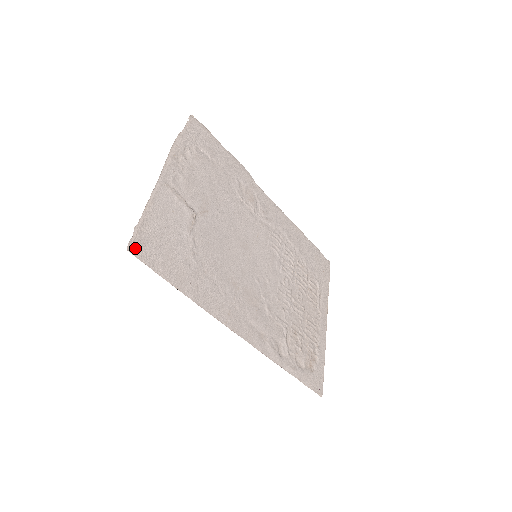
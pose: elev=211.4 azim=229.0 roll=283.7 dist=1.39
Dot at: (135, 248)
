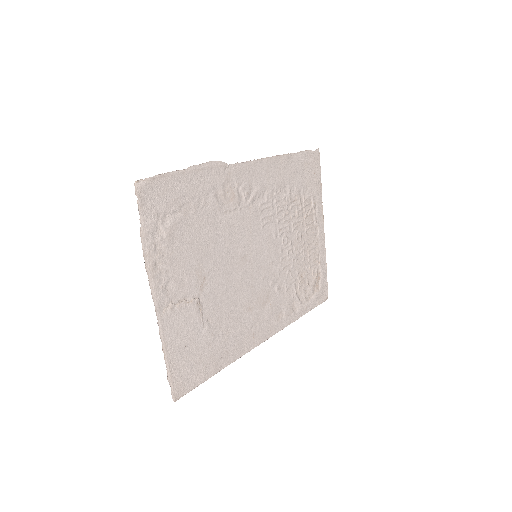
Dot at: (177, 393)
